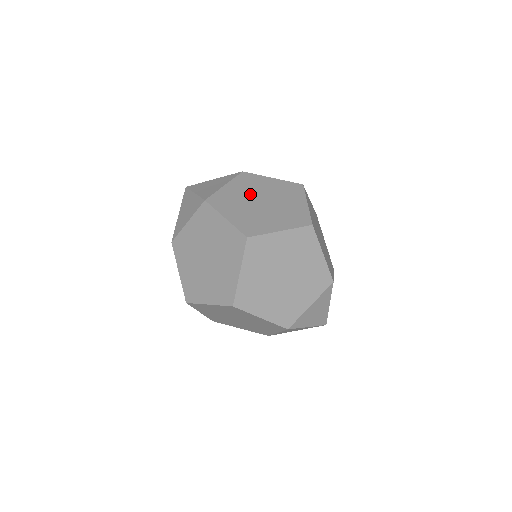
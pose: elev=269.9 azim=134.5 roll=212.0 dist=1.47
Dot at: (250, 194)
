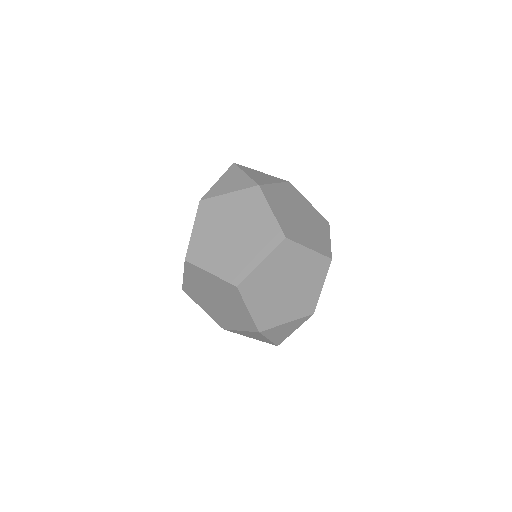
Dot at: (292, 204)
